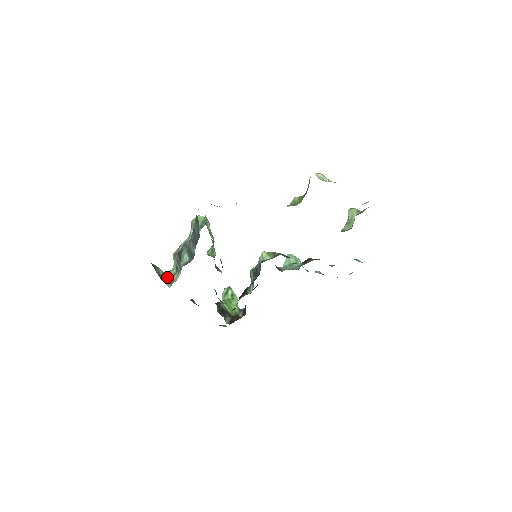
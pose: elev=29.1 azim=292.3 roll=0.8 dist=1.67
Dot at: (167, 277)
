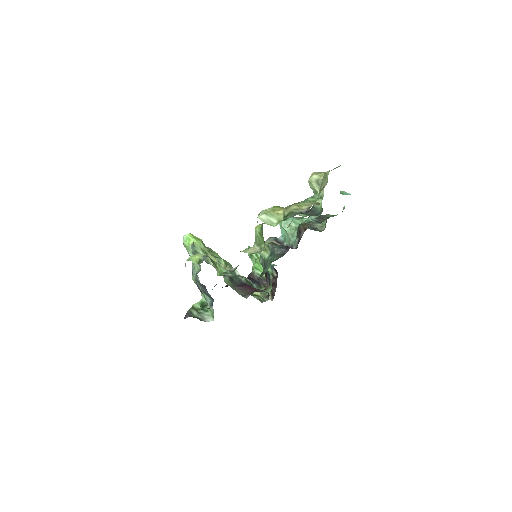
Dot at: (204, 304)
